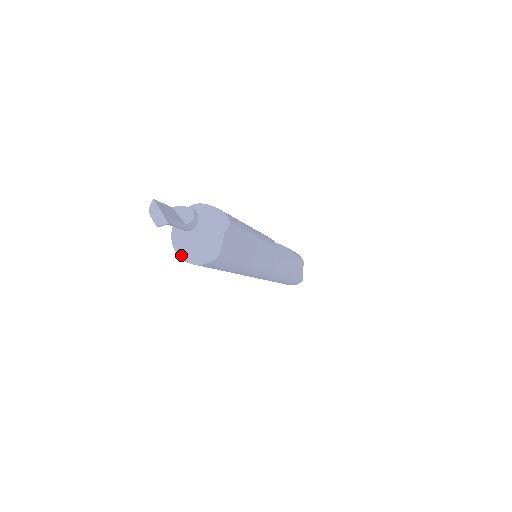
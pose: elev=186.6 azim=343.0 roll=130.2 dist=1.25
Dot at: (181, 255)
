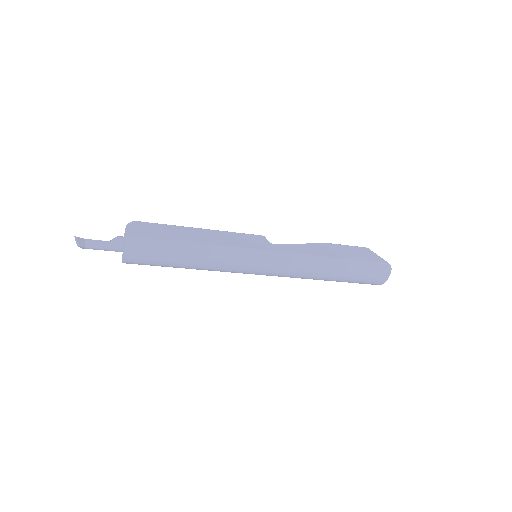
Dot at: (122, 260)
